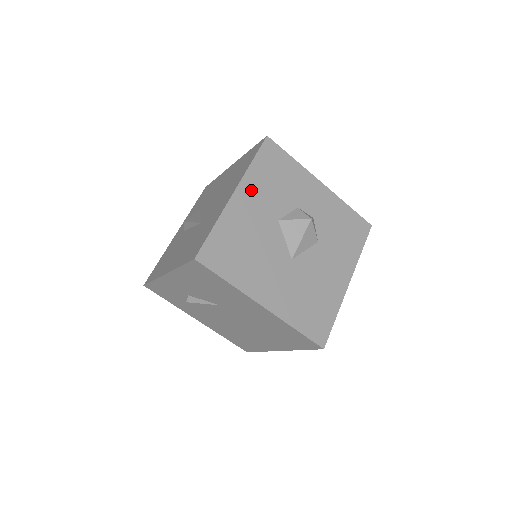
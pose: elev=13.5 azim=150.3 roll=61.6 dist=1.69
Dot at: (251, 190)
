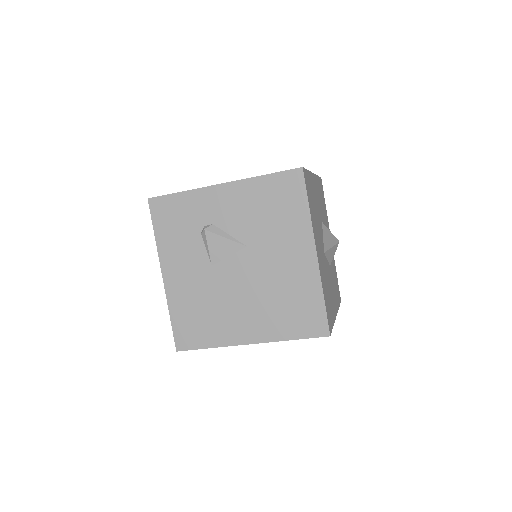
Dot at: (317, 186)
